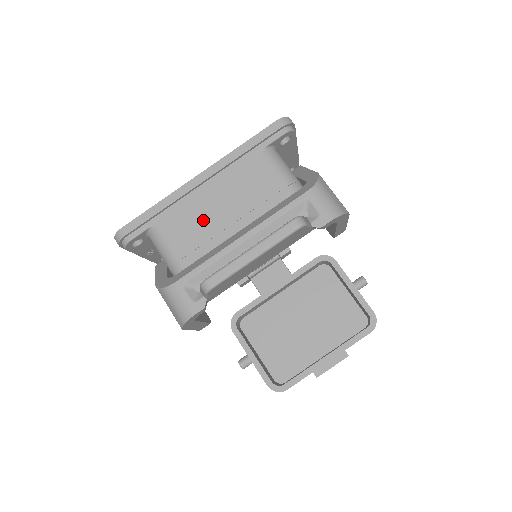
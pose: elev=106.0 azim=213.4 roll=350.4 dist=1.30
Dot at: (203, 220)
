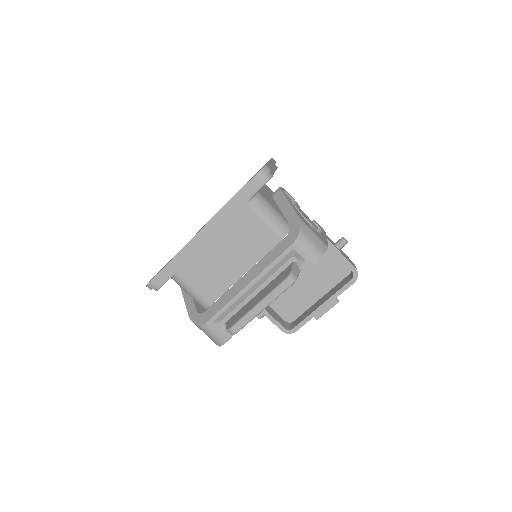
Dot at: (213, 266)
